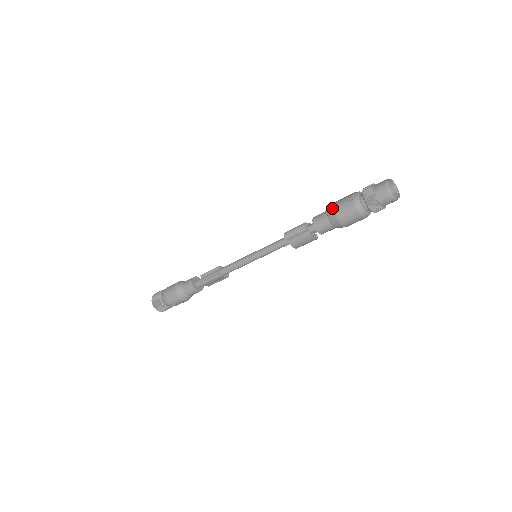
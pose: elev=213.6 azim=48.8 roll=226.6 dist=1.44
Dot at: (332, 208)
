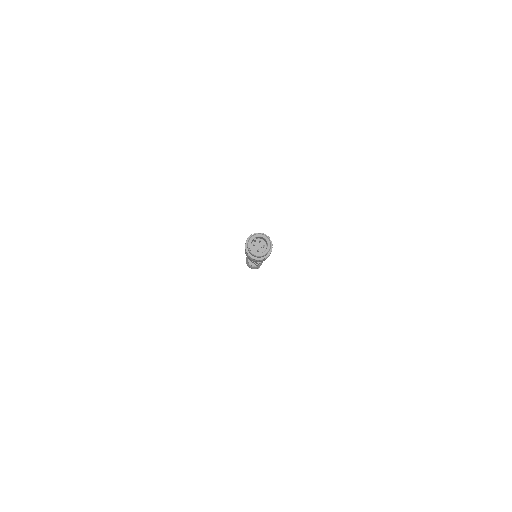
Dot at: occluded
